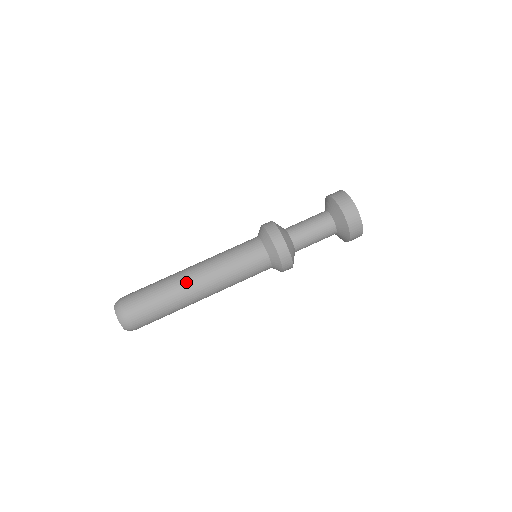
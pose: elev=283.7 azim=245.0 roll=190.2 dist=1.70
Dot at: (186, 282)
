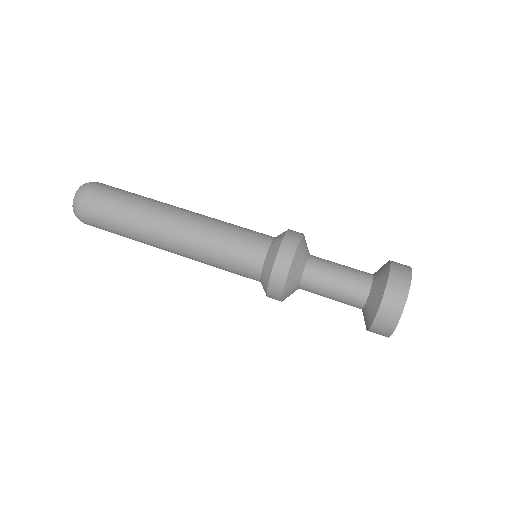
Dot at: (162, 216)
